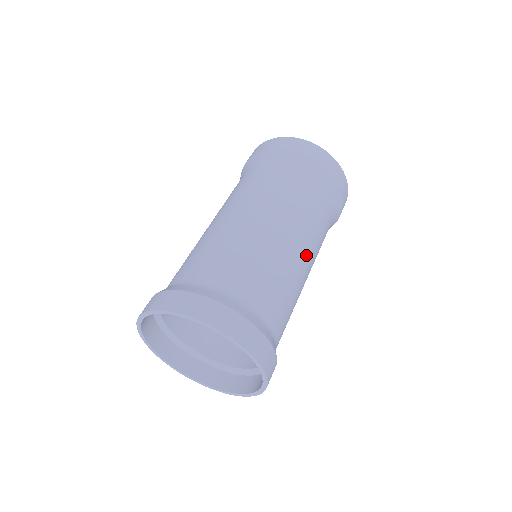
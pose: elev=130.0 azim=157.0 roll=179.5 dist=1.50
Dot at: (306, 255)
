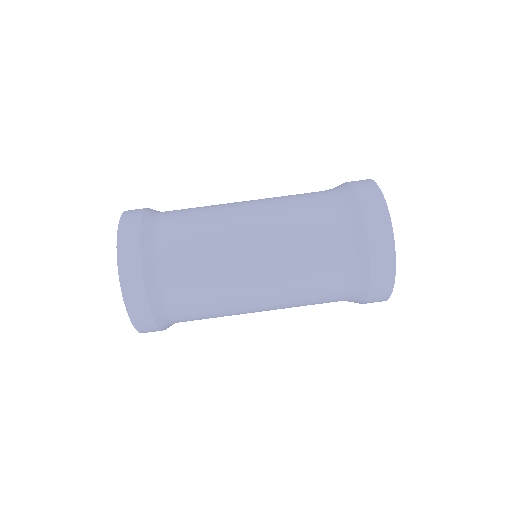
Dot at: occluded
